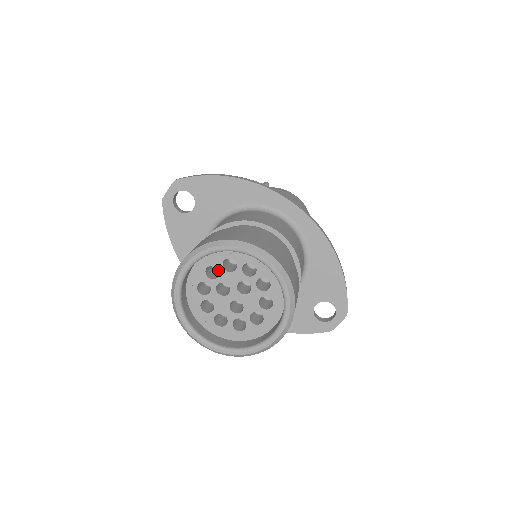
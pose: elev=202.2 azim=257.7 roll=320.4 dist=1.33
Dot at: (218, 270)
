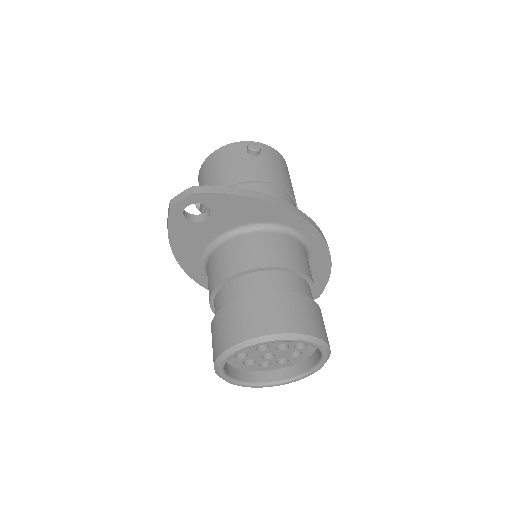
Dot at: occluded
